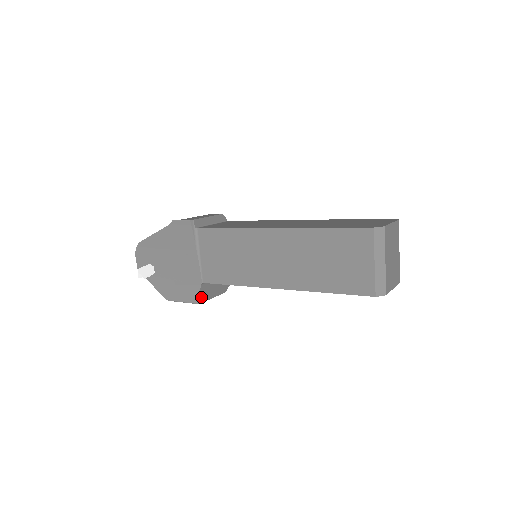
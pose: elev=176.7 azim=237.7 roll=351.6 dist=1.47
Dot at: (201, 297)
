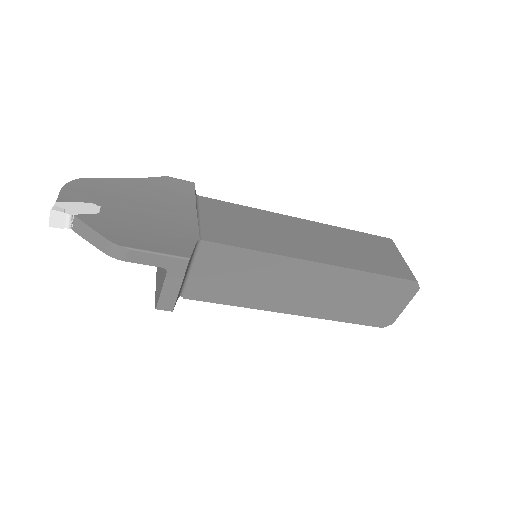
Dot at: occluded
